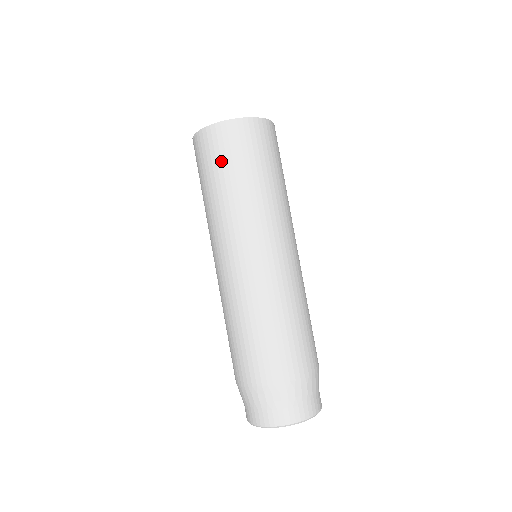
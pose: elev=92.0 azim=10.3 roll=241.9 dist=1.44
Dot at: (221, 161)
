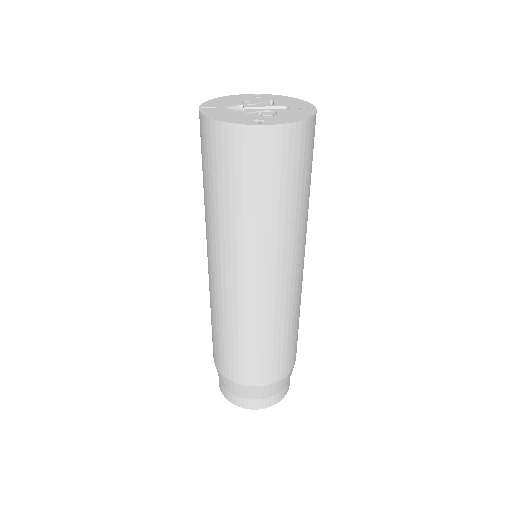
Dot at: (212, 169)
